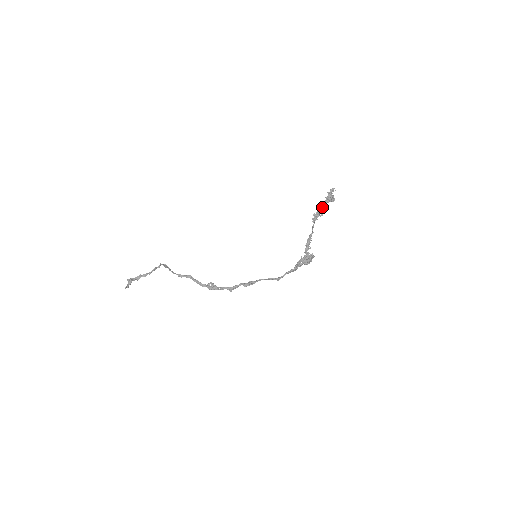
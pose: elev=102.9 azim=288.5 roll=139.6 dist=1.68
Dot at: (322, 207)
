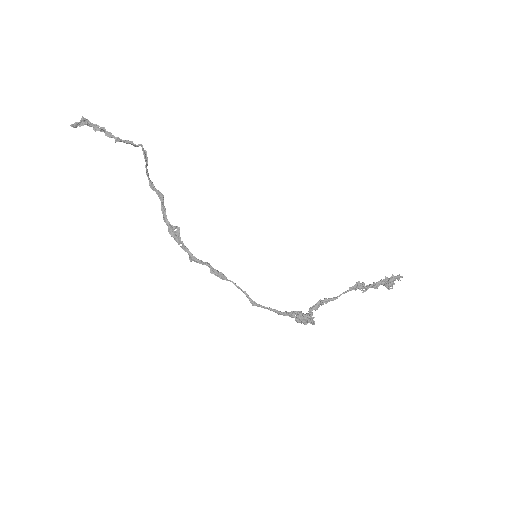
Dot at: (373, 284)
